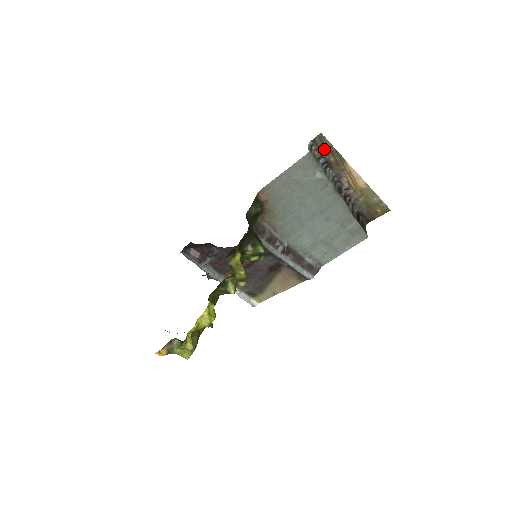
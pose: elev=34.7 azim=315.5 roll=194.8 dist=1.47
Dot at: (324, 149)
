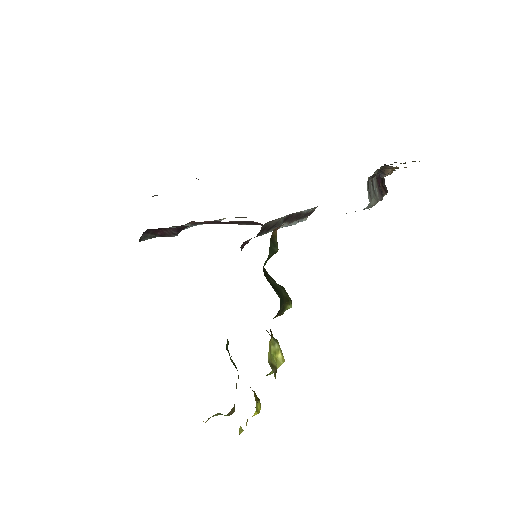
Dot at: occluded
